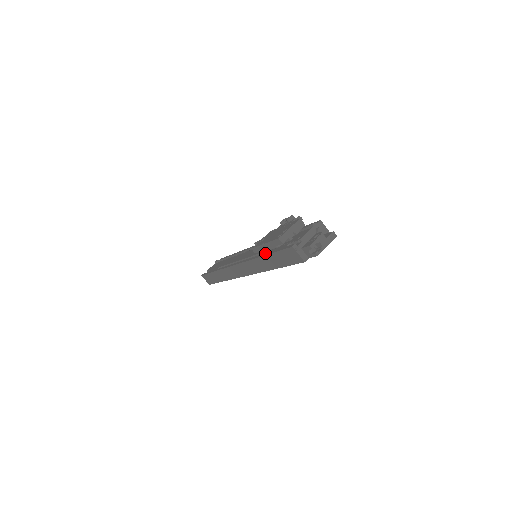
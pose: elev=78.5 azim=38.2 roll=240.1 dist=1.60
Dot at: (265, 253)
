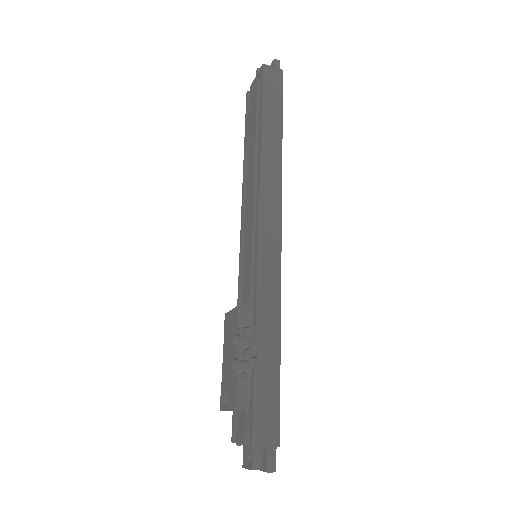
Dot at: occluded
